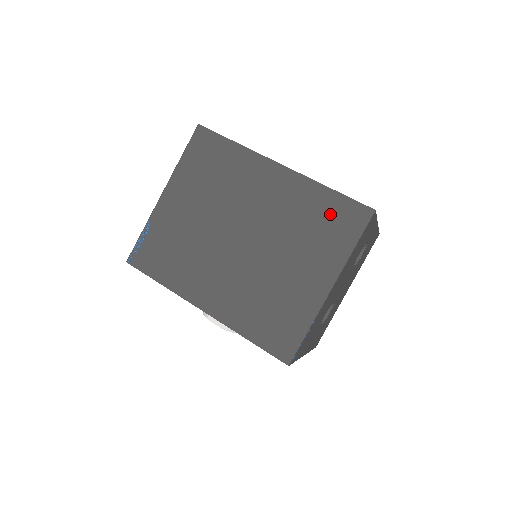
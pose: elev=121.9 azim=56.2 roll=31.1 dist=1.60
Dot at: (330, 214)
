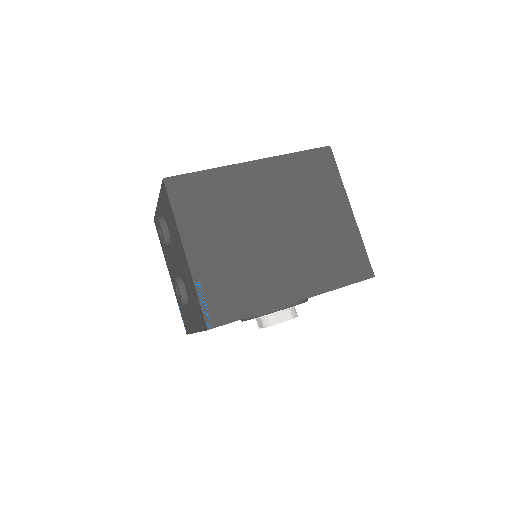
Dot at: (310, 168)
